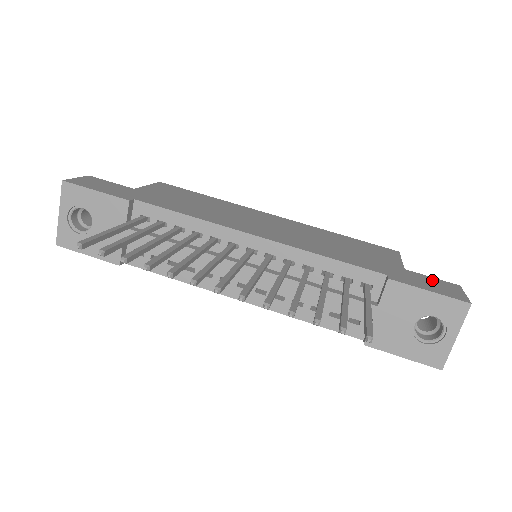
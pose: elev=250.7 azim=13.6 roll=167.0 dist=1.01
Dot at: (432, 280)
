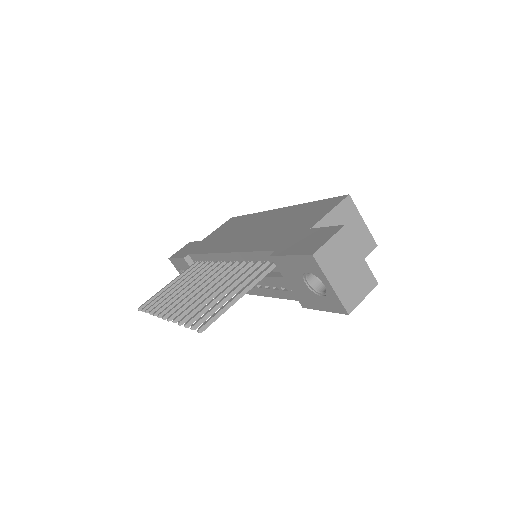
Dot at: (318, 233)
